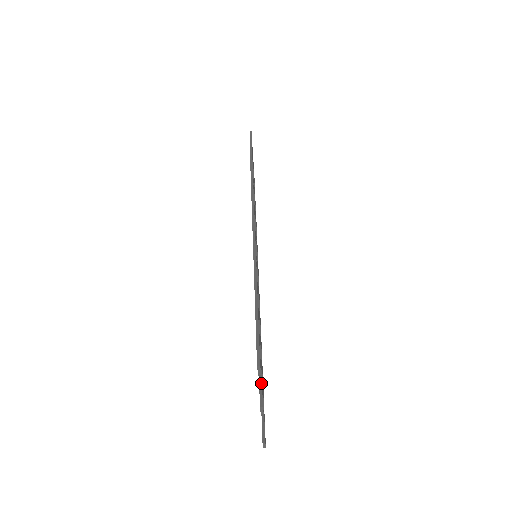
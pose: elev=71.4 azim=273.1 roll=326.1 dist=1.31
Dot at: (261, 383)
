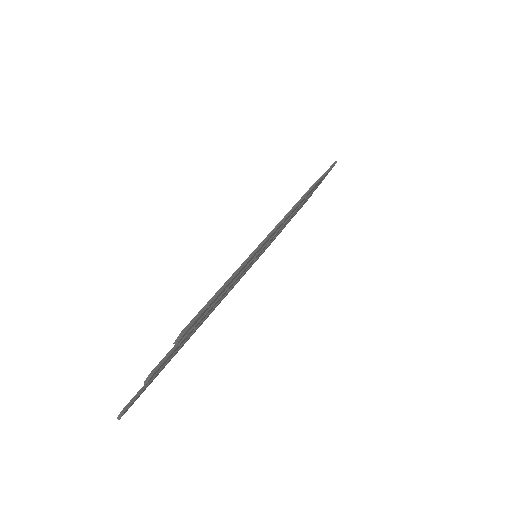
Dot at: (169, 355)
